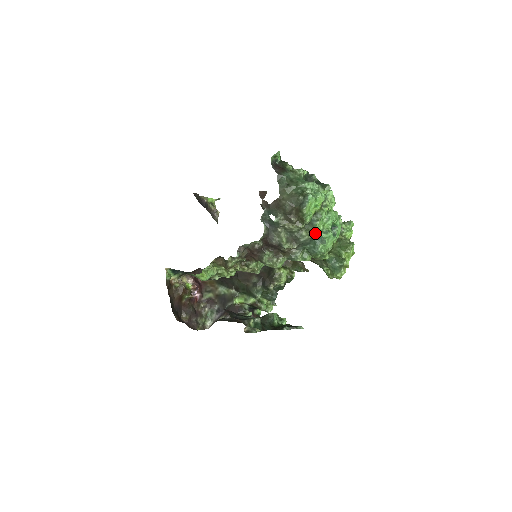
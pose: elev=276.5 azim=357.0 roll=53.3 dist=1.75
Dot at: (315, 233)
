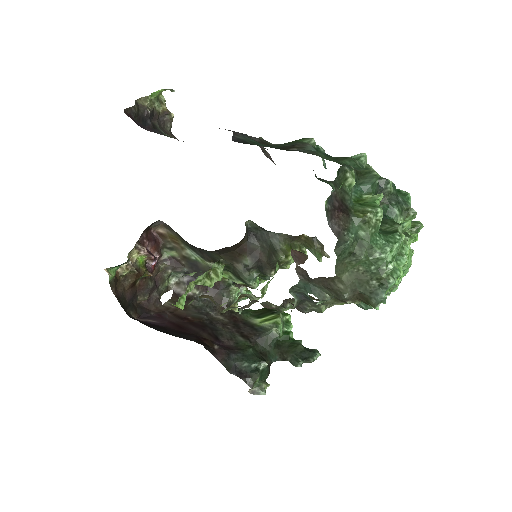
Dot at: occluded
